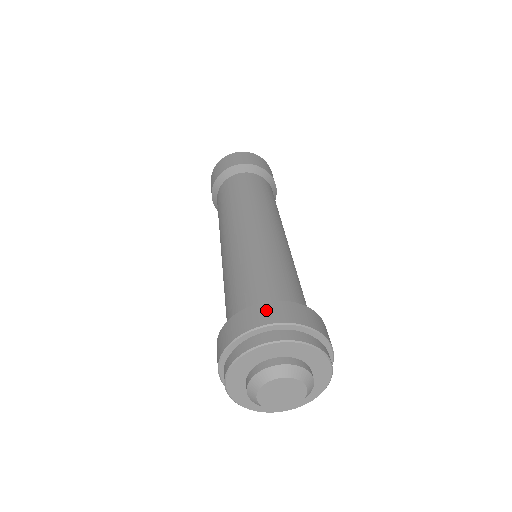
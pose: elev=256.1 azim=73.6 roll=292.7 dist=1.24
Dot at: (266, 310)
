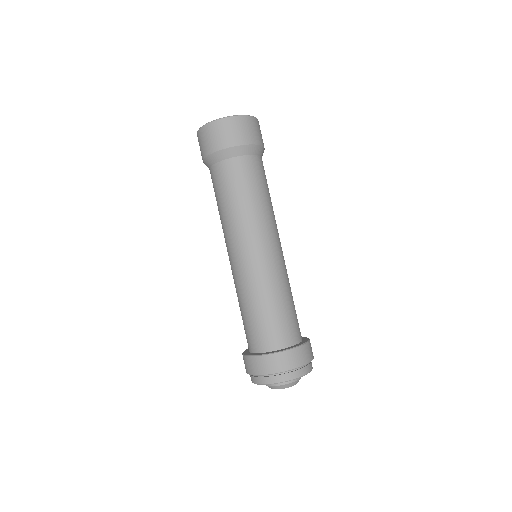
Dot at: (270, 362)
